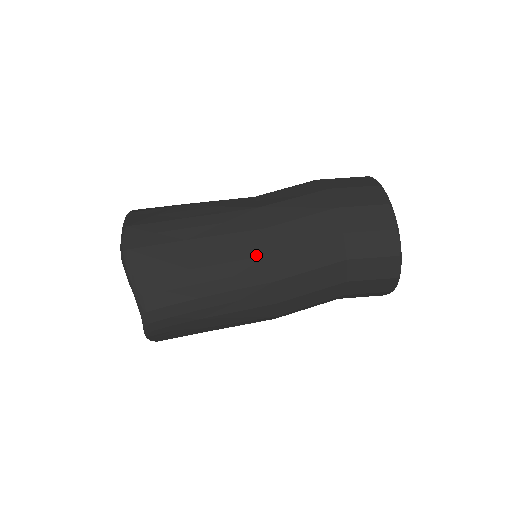
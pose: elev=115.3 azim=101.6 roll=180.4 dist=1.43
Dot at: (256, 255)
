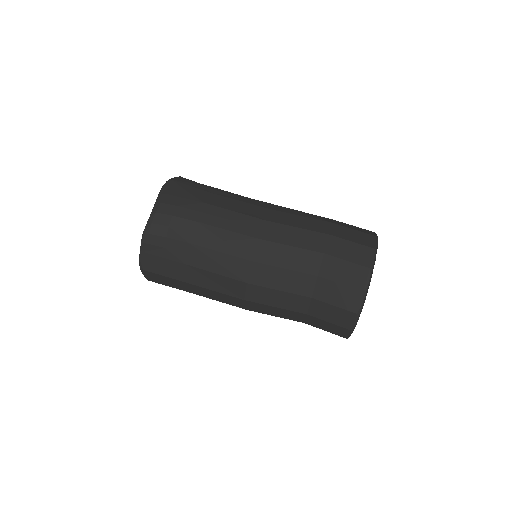
Dot at: (255, 216)
